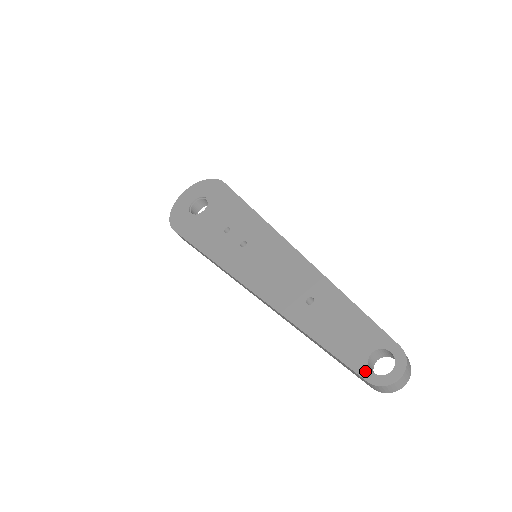
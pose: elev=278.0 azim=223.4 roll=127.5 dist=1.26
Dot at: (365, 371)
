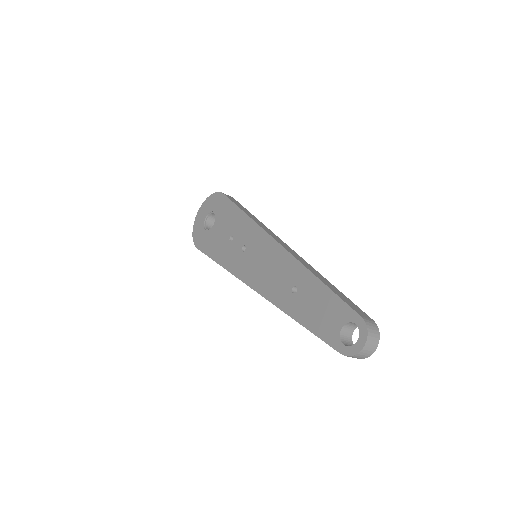
Dot at: (338, 345)
